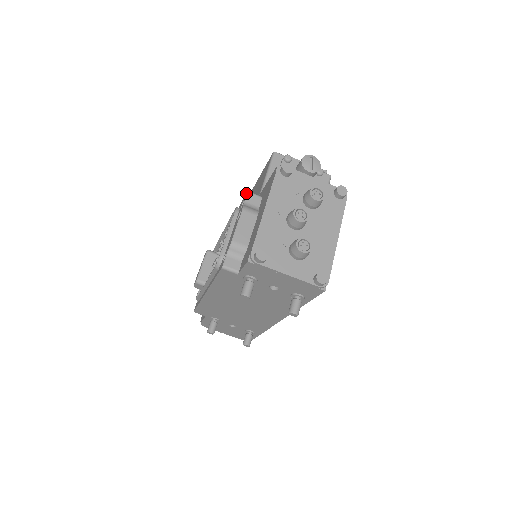
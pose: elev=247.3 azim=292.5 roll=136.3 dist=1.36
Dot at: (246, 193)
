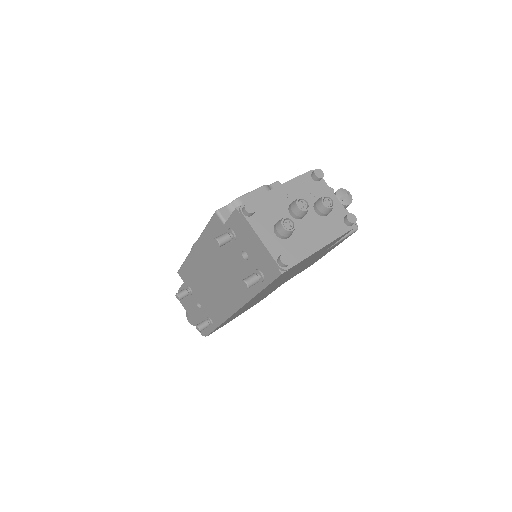
Dot at: (277, 182)
